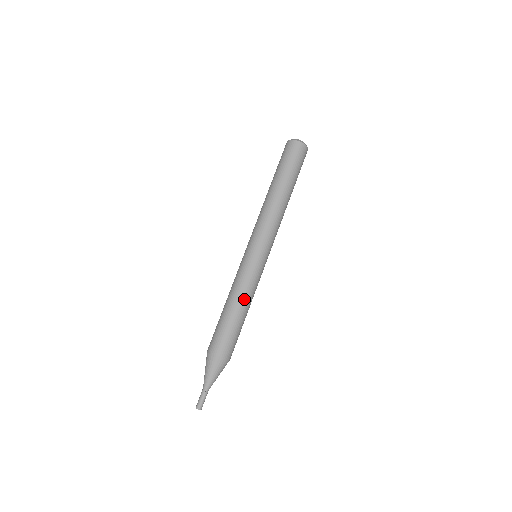
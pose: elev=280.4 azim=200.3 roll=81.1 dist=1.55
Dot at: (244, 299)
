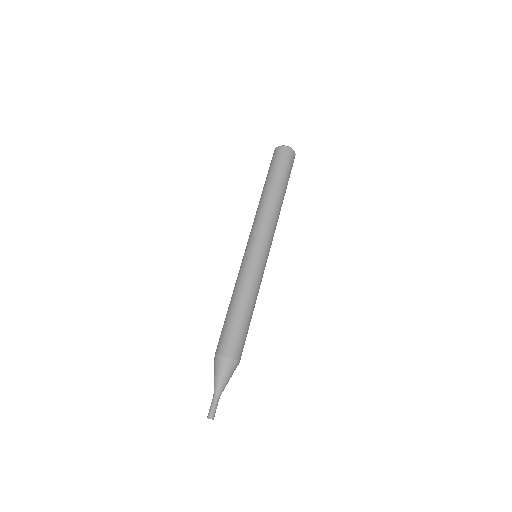
Dot at: (255, 300)
